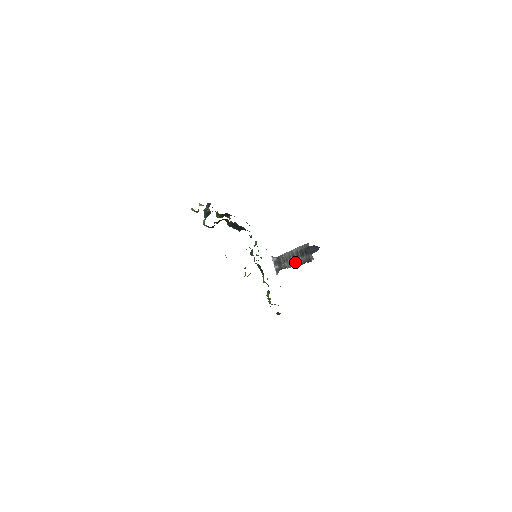
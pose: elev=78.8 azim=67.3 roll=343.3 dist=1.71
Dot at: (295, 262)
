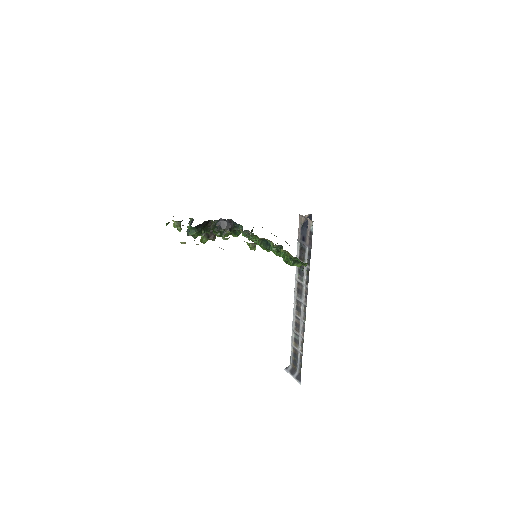
Dot at: (304, 292)
